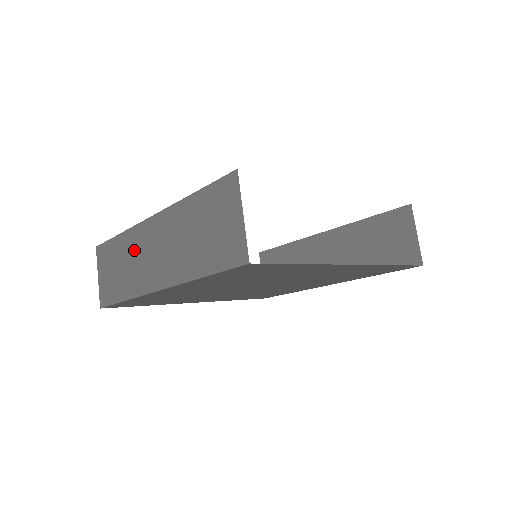
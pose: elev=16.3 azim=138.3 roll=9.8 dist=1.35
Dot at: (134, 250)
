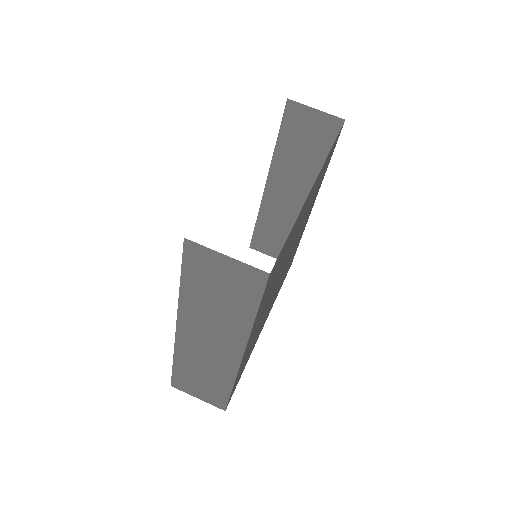
Dot at: (195, 357)
